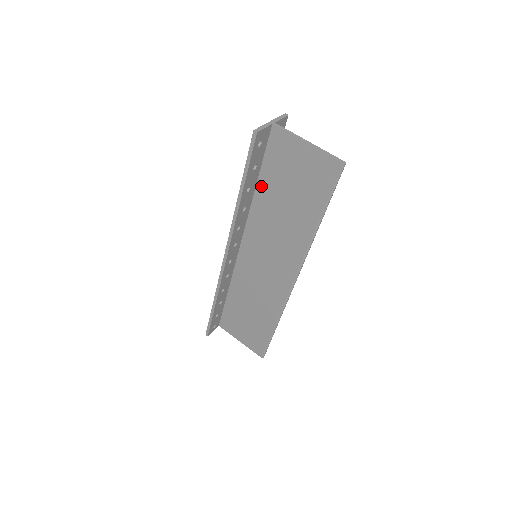
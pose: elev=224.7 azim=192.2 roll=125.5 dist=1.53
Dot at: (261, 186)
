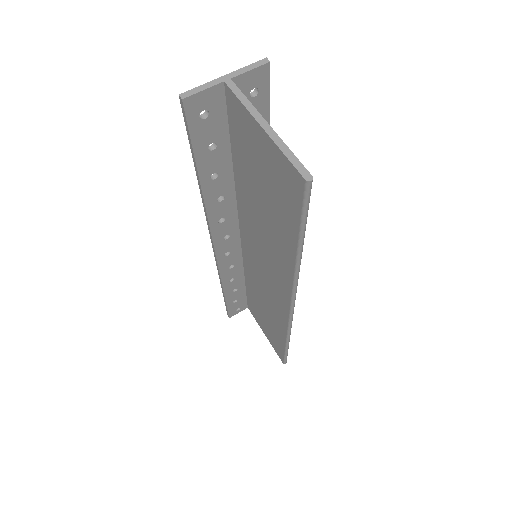
Dot at: (237, 172)
